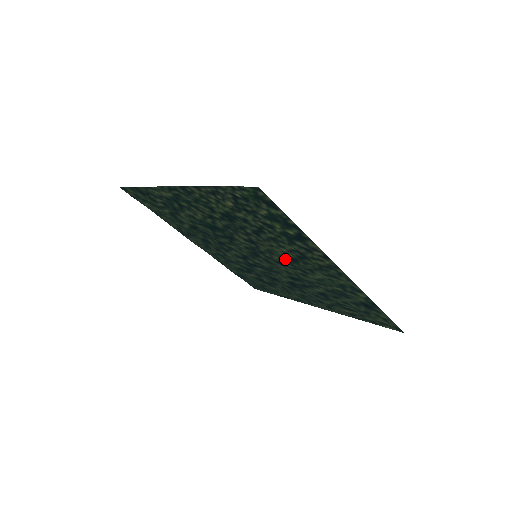
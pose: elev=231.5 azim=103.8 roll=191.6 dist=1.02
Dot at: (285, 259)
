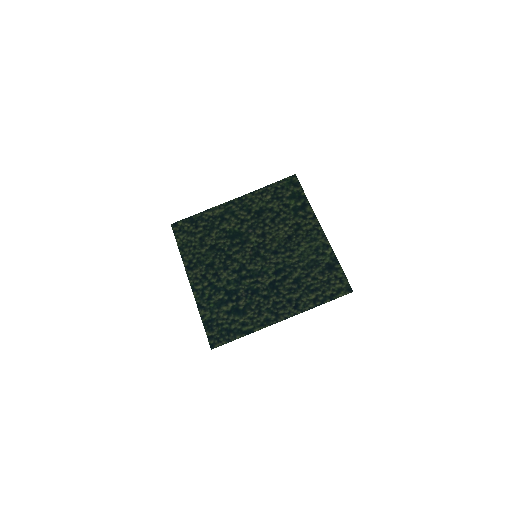
Dot at: (282, 242)
